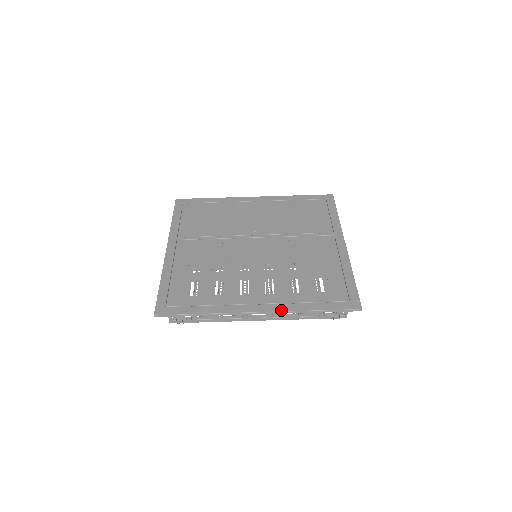
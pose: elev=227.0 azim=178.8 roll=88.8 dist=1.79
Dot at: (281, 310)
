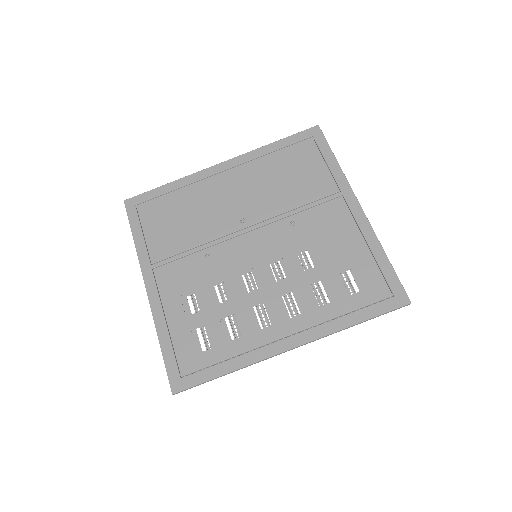
Dot at: (317, 337)
